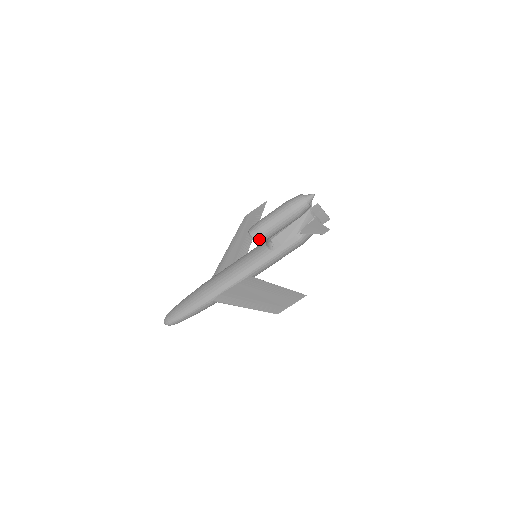
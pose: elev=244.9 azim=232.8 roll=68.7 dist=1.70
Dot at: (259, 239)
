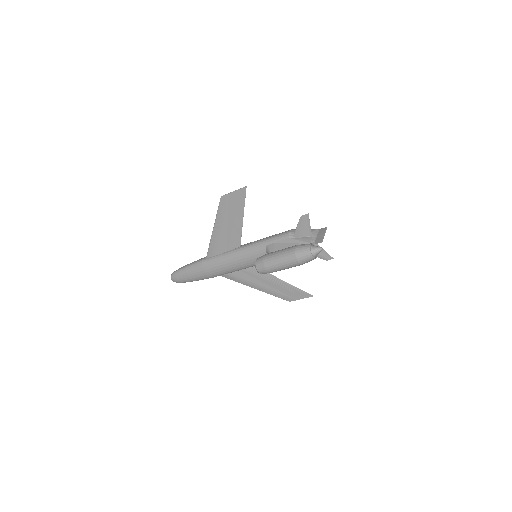
Dot at: occluded
